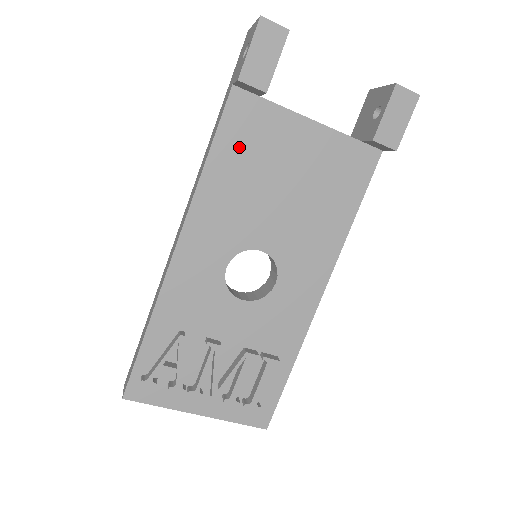
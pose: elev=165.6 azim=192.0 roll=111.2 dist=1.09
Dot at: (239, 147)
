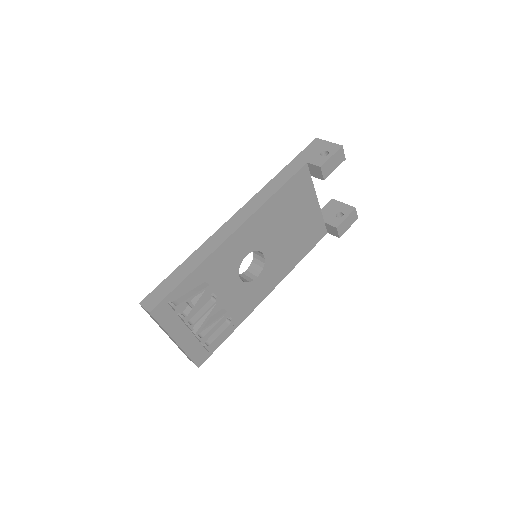
Dot at: (290, 194)
